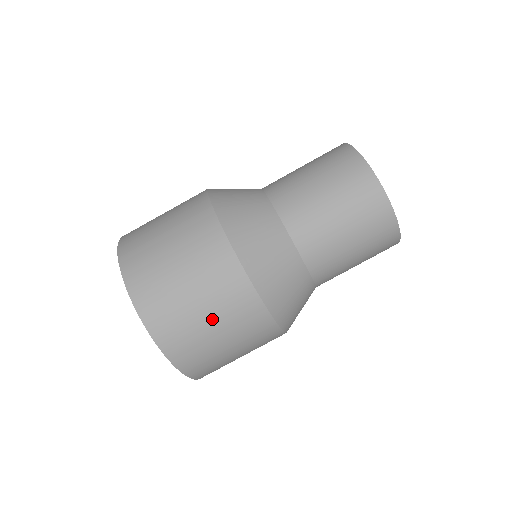
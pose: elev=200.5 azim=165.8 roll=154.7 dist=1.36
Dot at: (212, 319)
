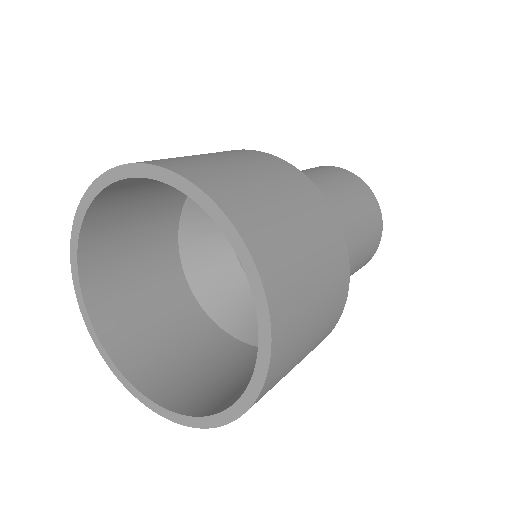
Dot at: (296, 219)
